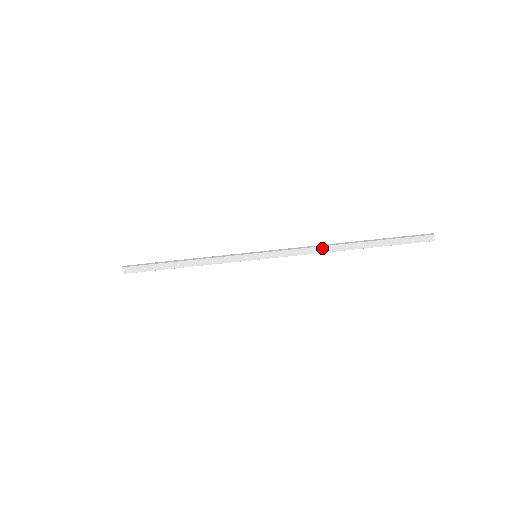
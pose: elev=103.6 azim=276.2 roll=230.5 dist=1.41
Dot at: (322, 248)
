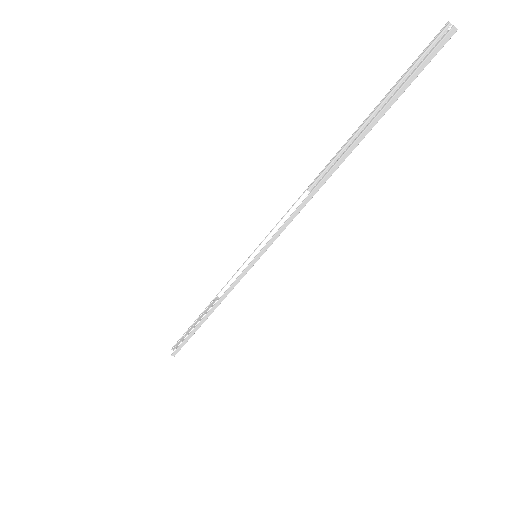
Dot at: (315, 192)
